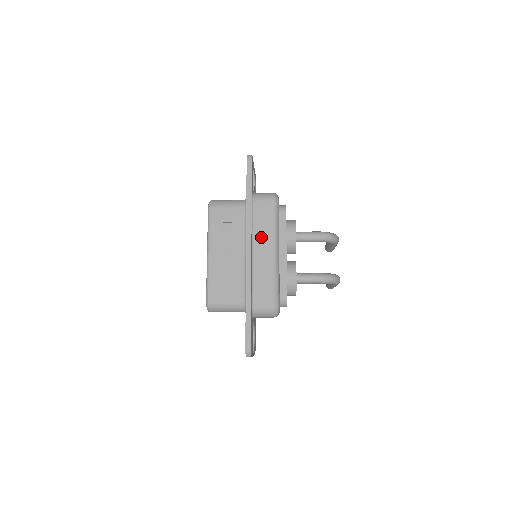
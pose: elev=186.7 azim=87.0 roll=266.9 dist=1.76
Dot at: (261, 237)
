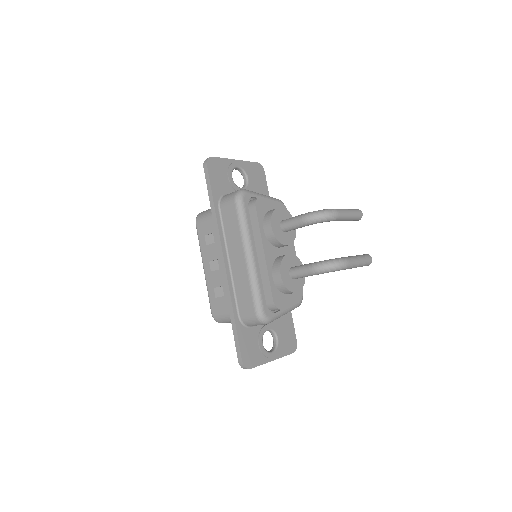
Dot at: (233, 244)
